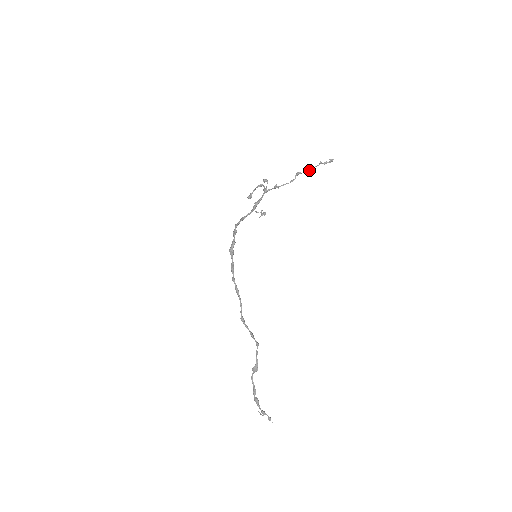
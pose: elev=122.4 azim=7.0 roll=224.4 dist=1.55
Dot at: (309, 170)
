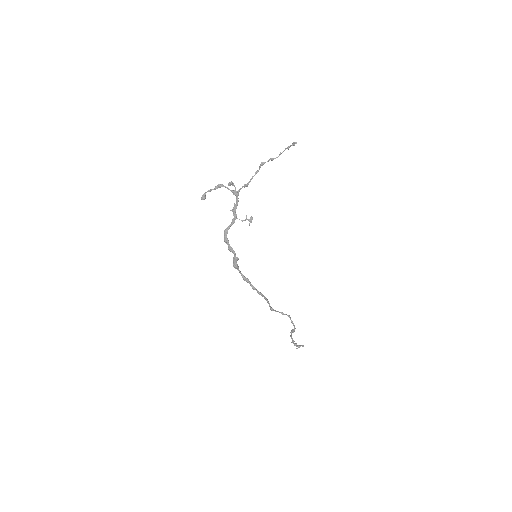
Dot at: occluded
